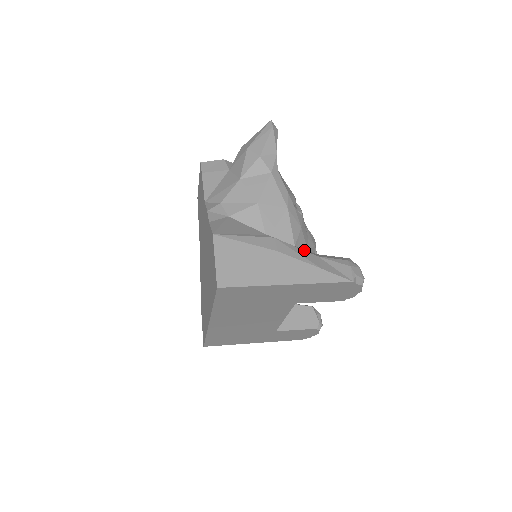
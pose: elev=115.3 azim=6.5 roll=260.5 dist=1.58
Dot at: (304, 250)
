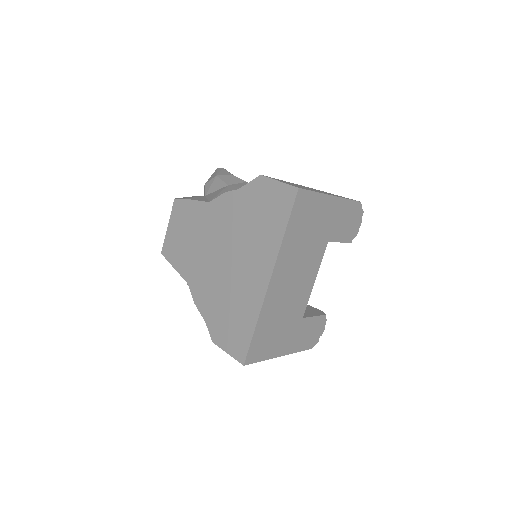
Dot at: occluded
